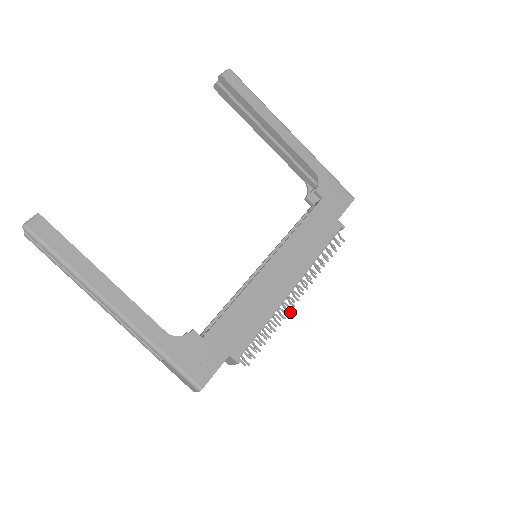
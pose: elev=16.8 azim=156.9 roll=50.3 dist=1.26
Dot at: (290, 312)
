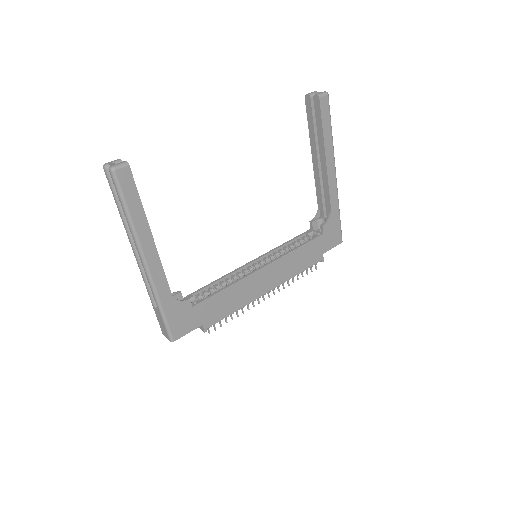
Dot at: occluded
